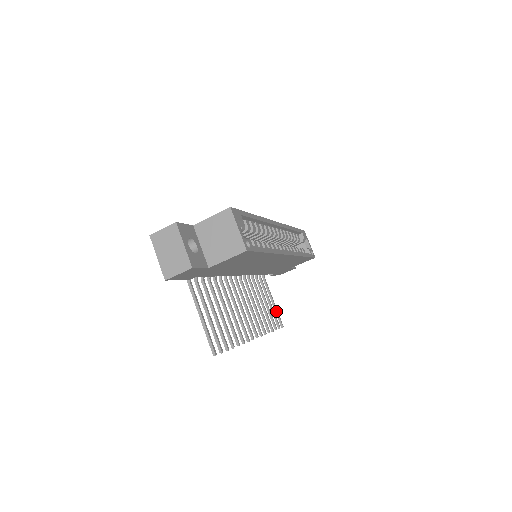
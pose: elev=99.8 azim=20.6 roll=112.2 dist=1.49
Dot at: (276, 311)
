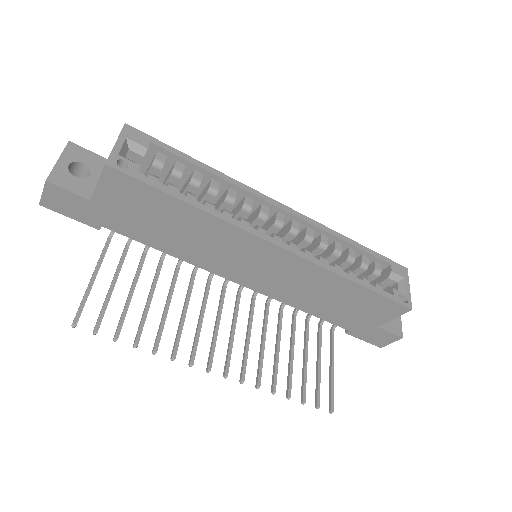
Dot at: (330, 384)
